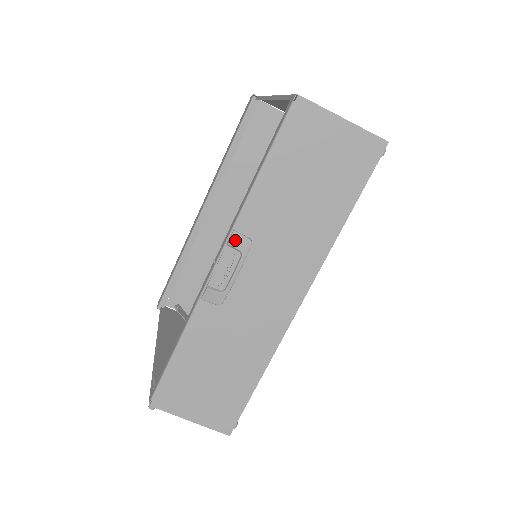
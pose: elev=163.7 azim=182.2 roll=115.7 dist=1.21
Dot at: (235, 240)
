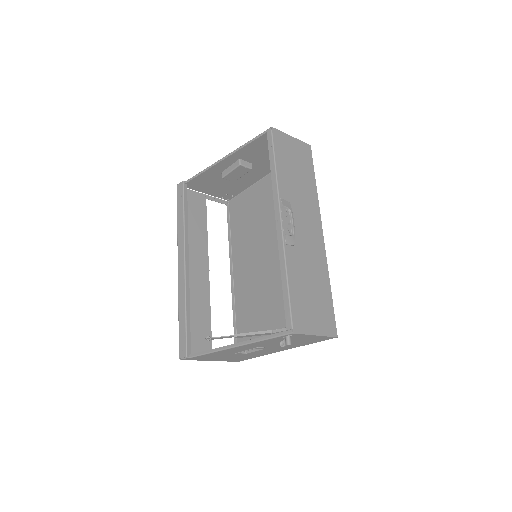
Dot at: (284, 203)
